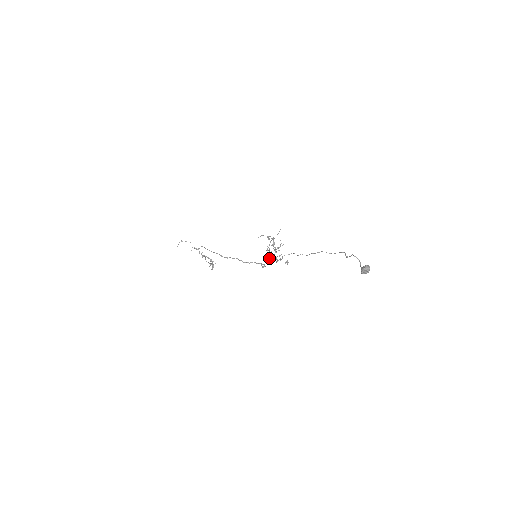
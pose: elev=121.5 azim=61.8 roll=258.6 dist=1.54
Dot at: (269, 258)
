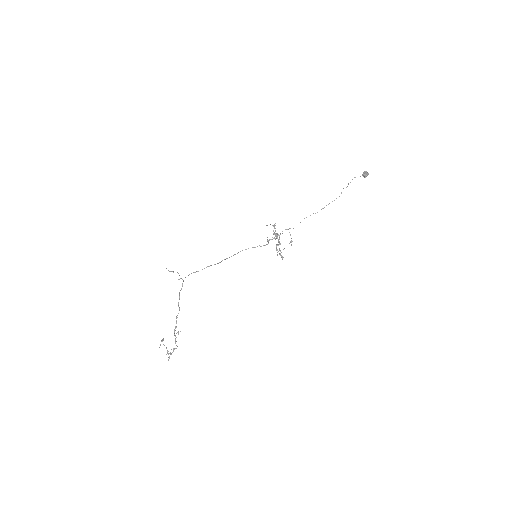
Dot at: (275, 235)
